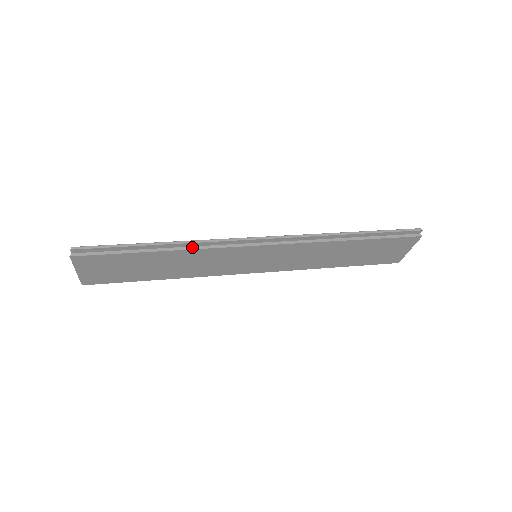
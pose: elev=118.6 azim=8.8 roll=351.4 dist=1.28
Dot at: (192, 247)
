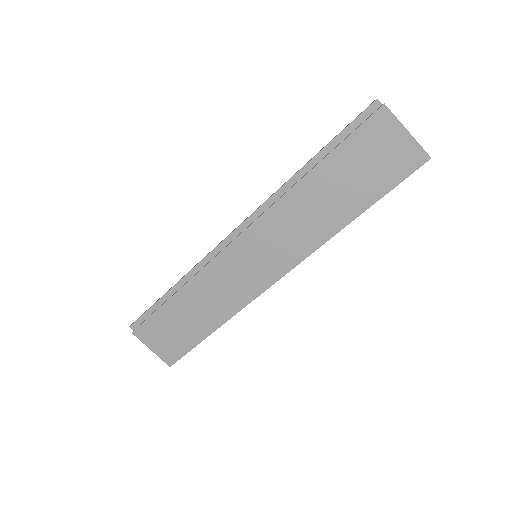
Dot at: (193, 276)
